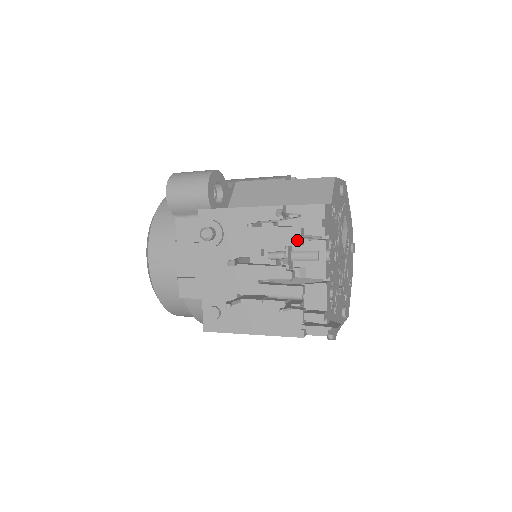
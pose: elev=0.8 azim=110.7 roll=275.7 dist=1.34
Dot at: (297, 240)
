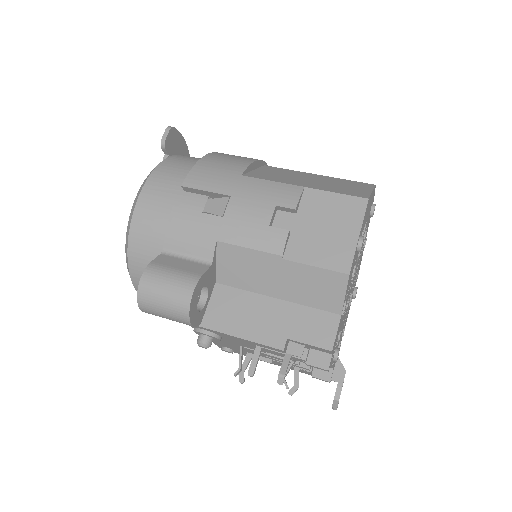
Dot at: occluded
